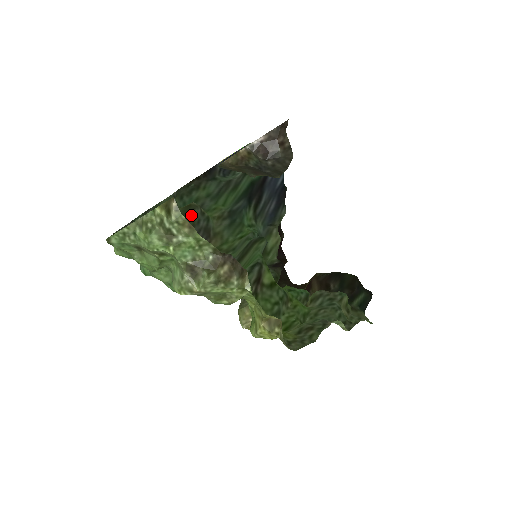
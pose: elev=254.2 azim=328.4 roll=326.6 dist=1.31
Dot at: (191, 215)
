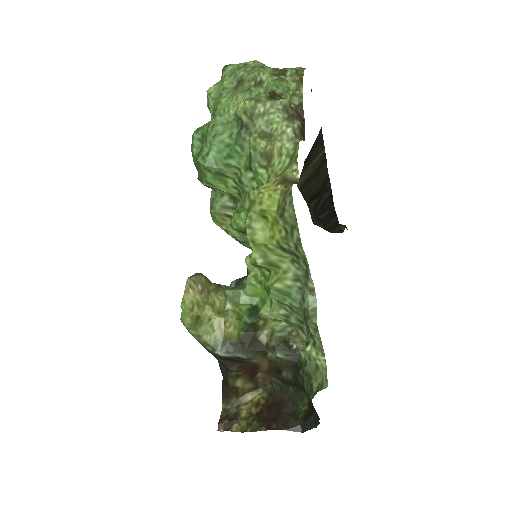
Dot at: occluded
